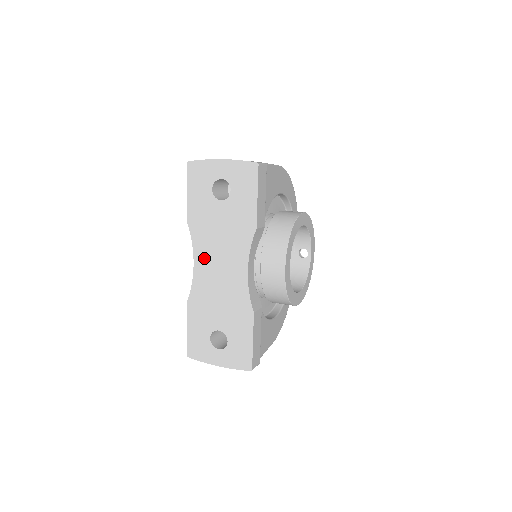
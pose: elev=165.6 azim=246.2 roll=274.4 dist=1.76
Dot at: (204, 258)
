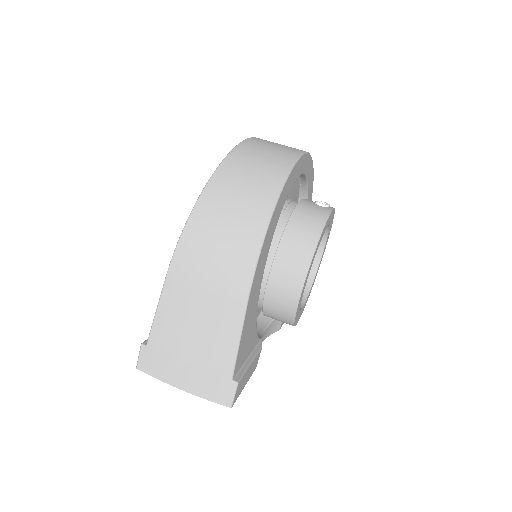
Dot at: occluded
